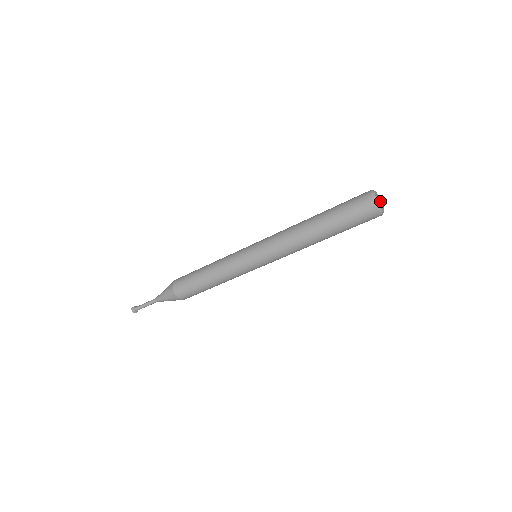
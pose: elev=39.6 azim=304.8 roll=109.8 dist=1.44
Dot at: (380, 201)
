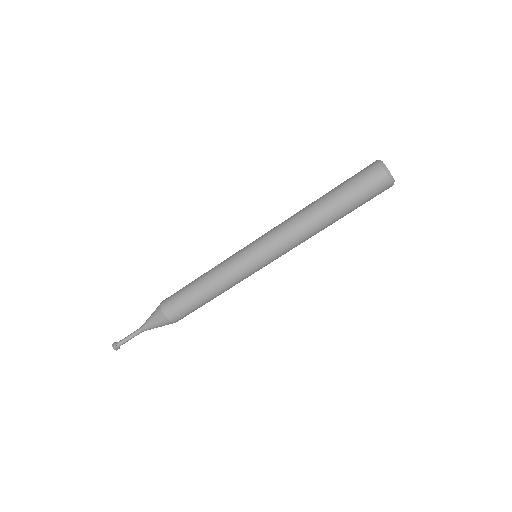
Dot at: occluded
